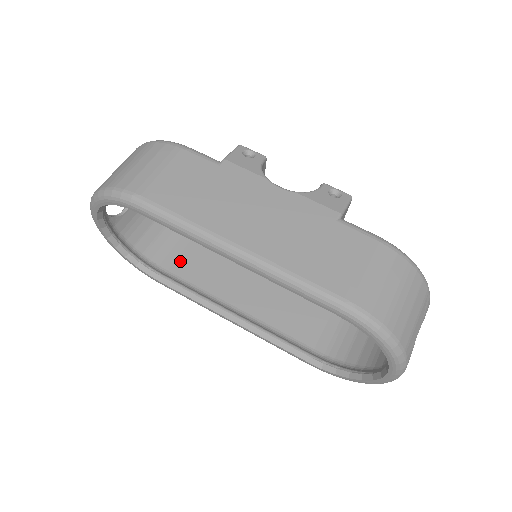
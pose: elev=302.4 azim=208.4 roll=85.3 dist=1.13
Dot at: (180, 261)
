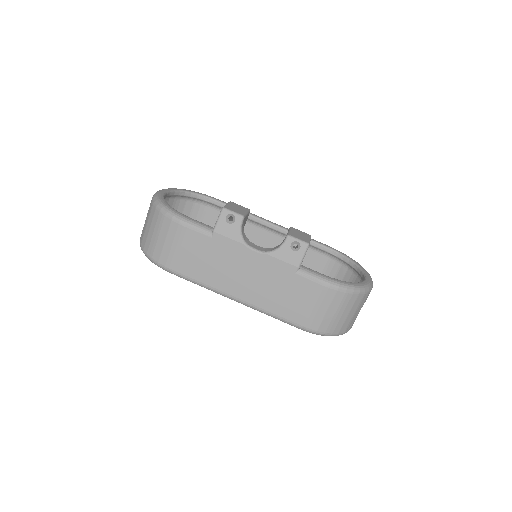
Dot at: occluded
